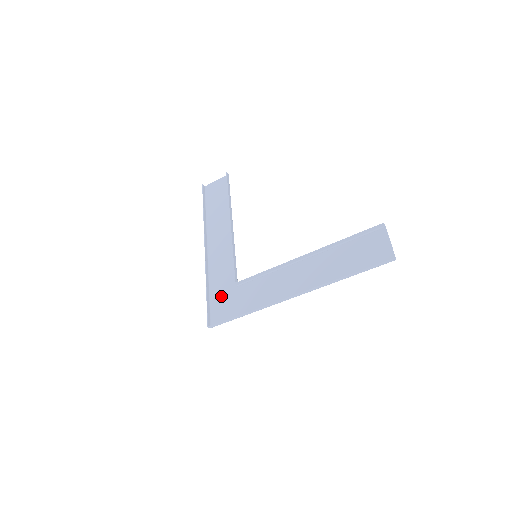
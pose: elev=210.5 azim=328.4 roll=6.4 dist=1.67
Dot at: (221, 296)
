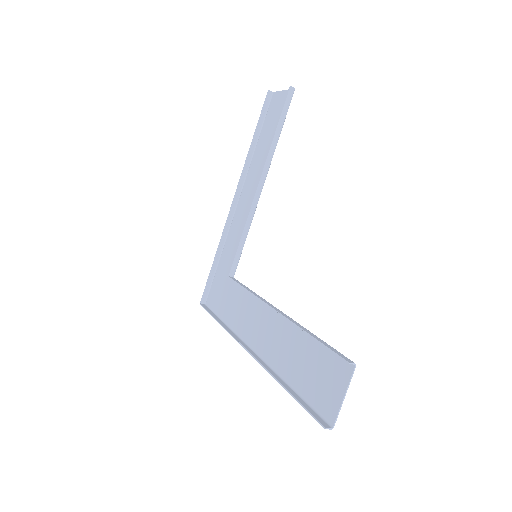
Dot at: (221, 276)
